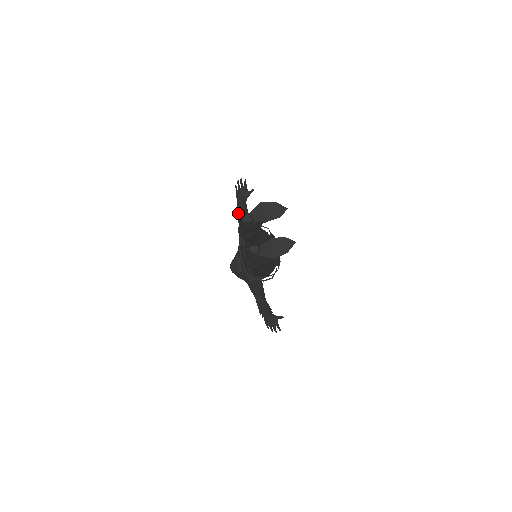
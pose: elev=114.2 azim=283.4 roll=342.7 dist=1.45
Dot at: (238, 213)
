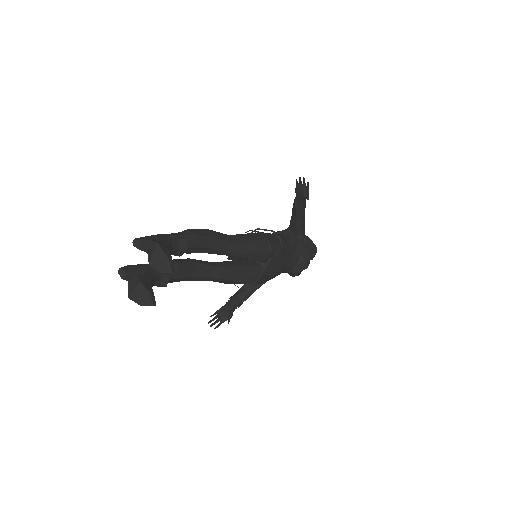
Dot at: (294, 202)
